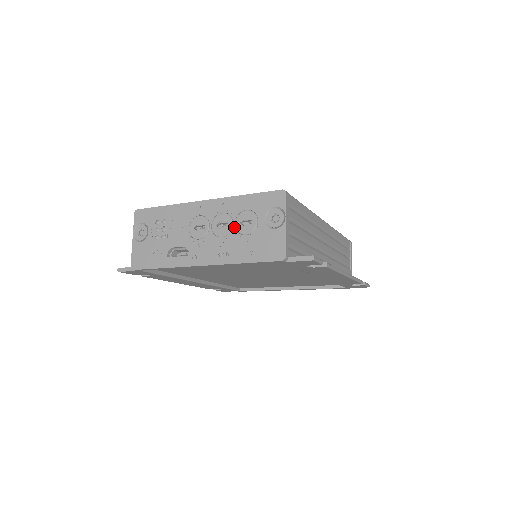
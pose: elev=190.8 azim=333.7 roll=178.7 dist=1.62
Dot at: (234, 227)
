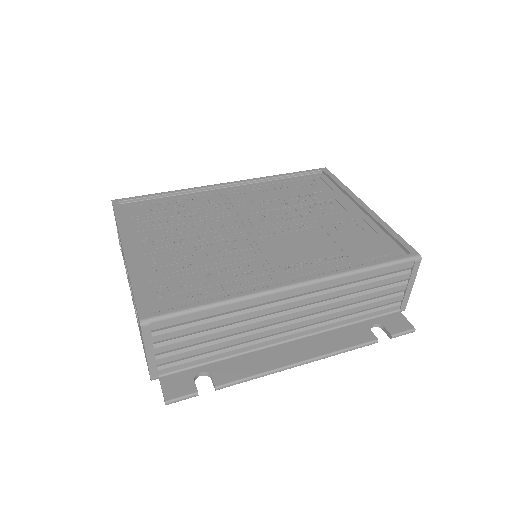
Dot at: occluded
